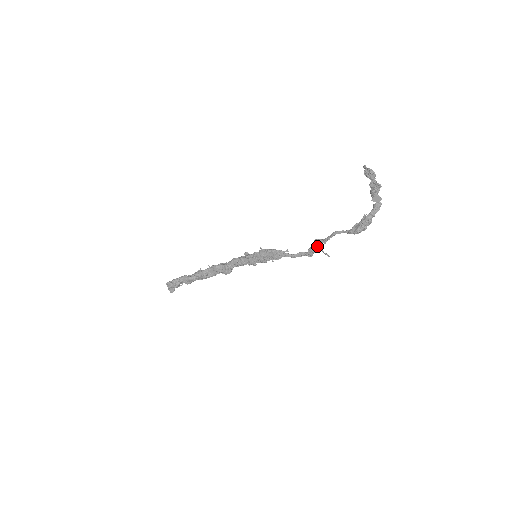
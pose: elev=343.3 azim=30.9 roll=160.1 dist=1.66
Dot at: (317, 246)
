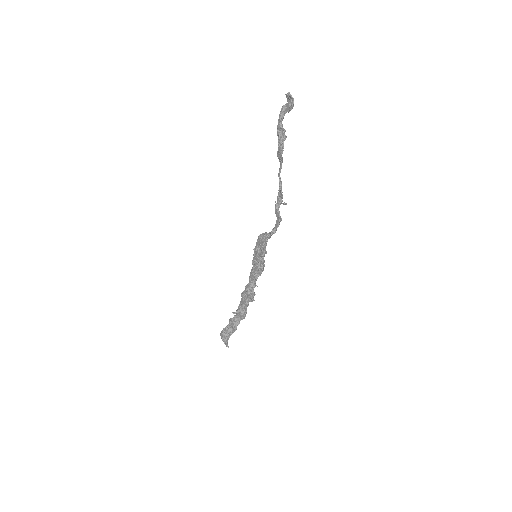
Dot at: (278, 202)
